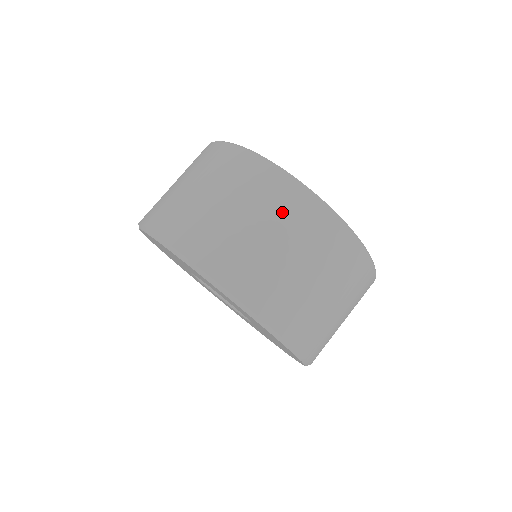
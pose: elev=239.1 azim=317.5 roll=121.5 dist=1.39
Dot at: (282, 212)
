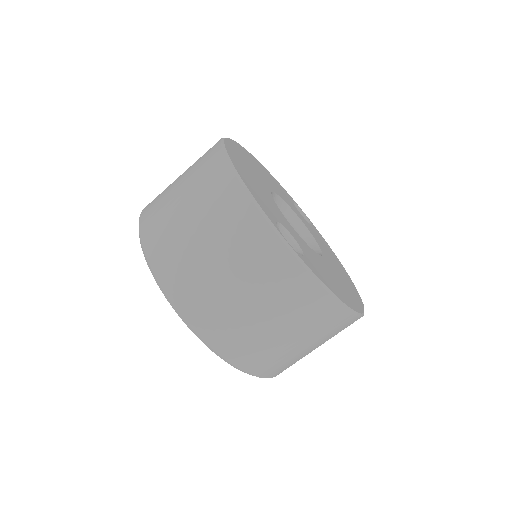
Dot at: (221, 217)
